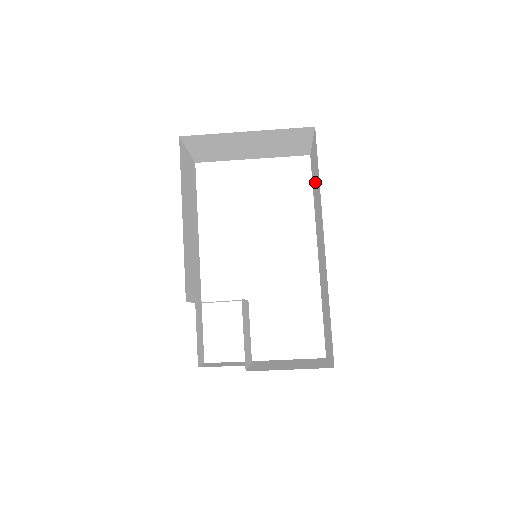
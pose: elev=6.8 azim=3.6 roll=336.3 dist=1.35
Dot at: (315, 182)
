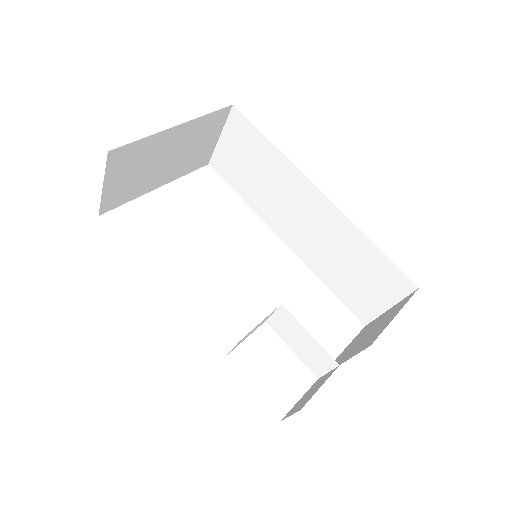
Dot at: (248, 168)
